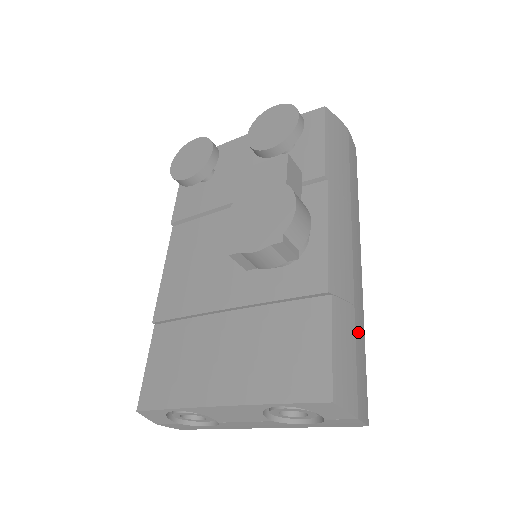
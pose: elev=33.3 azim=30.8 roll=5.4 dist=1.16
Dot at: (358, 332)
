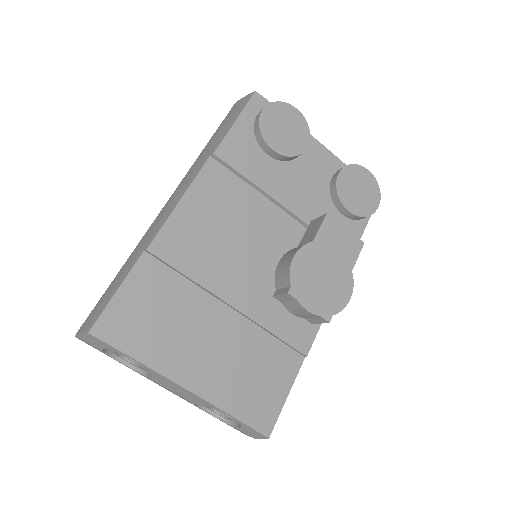
Dot at: occluded
